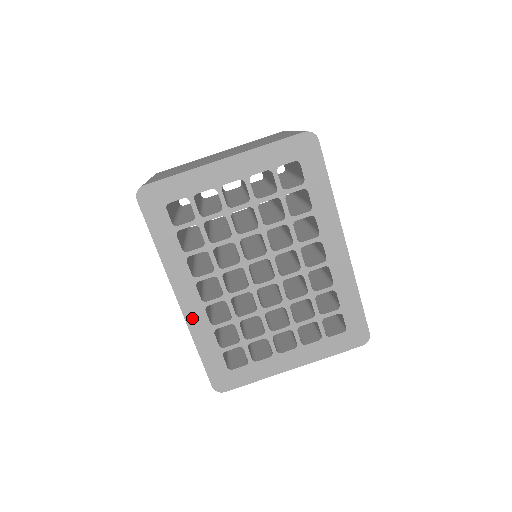
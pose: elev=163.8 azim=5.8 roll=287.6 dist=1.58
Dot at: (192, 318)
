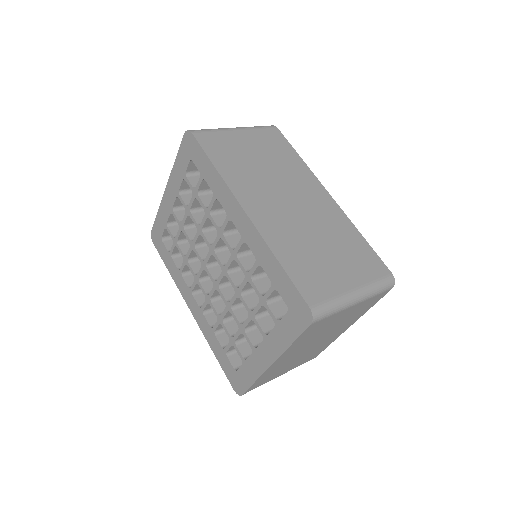
Dot at: (201, 324)
